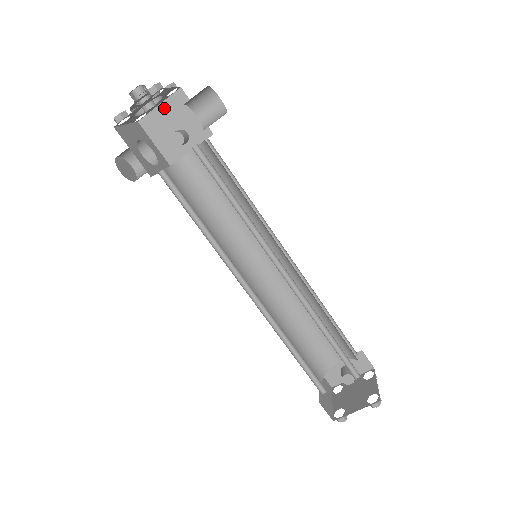
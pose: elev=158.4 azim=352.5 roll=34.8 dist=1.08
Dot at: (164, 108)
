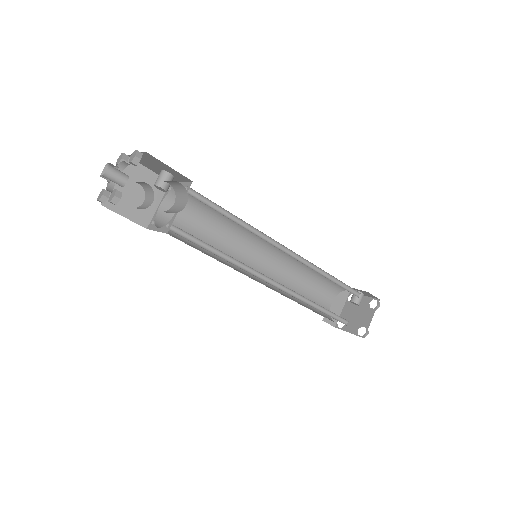
Dot at: occluded
